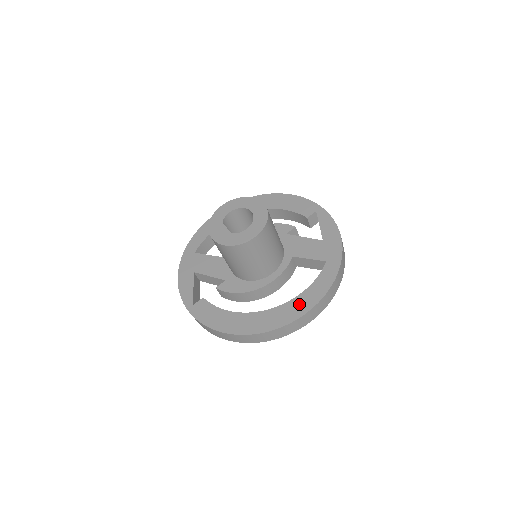
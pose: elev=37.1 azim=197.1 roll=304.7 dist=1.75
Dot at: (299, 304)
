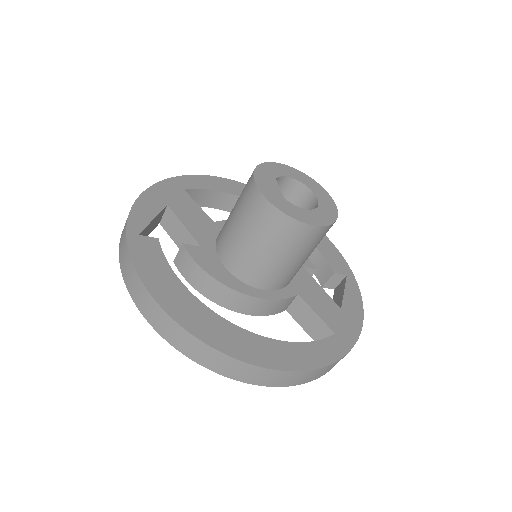
Dot at: (278, 352)
